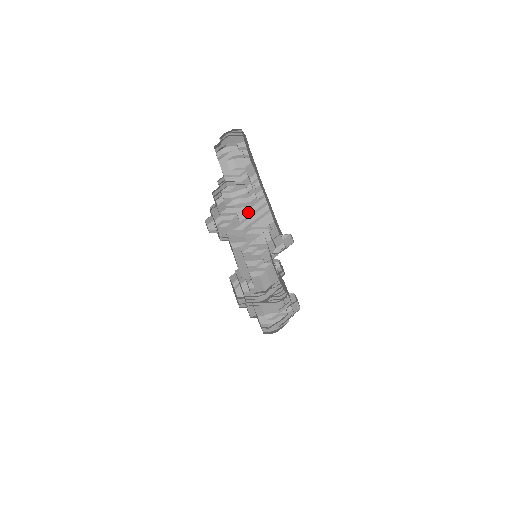
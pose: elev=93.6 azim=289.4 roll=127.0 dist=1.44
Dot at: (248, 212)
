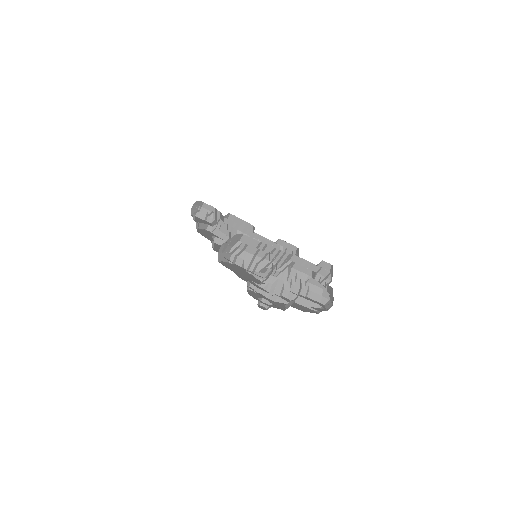
Dot at: (269, 265)
